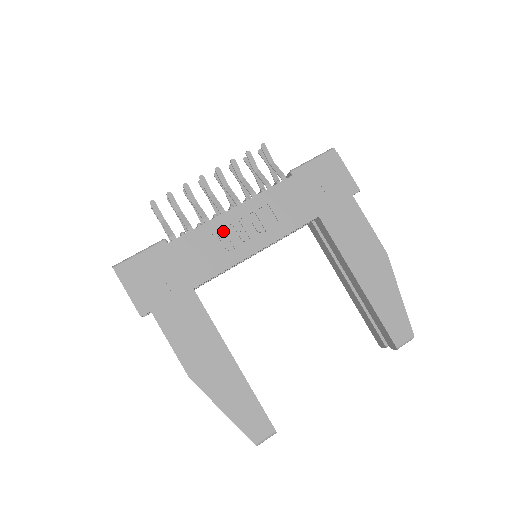
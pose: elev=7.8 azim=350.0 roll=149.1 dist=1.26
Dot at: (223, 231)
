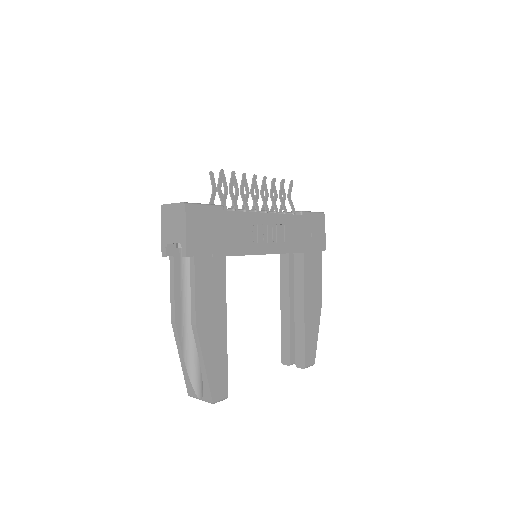
Dot at: (256, 225)
